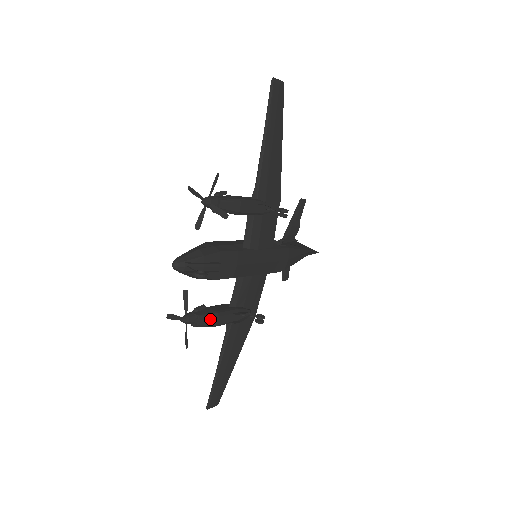
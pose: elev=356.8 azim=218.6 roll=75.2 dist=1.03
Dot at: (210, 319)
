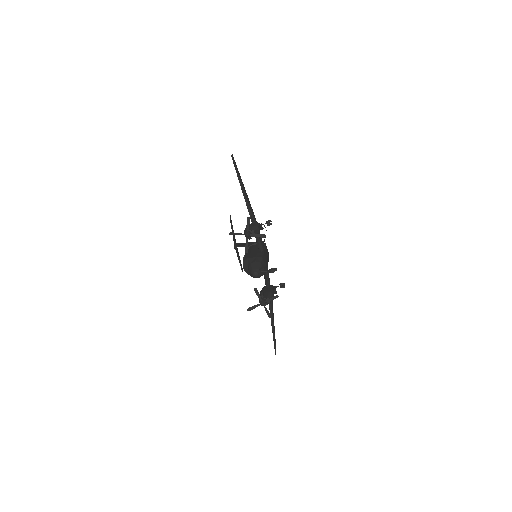
Dot at: (271, 296)
